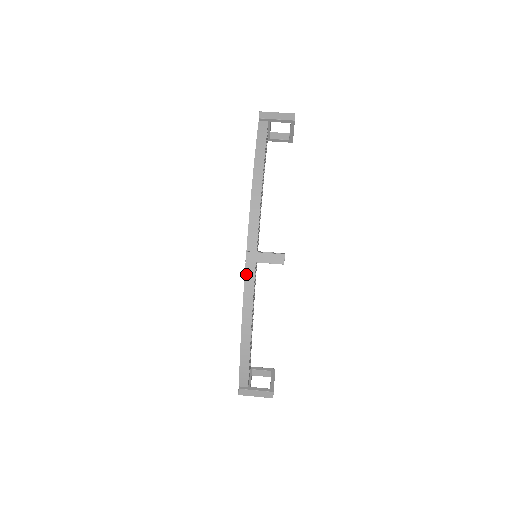
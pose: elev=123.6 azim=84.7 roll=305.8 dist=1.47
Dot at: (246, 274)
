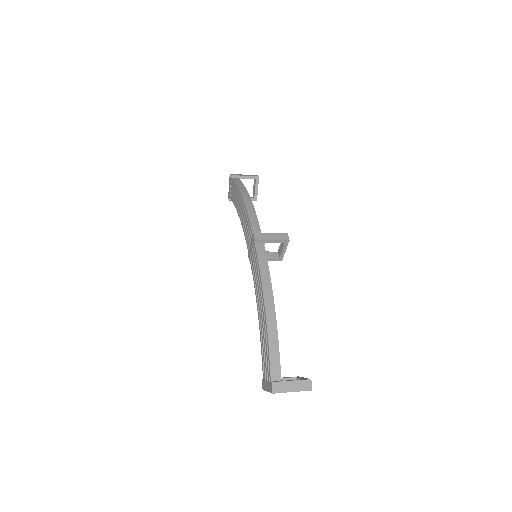
Dot at: (257, 251)
